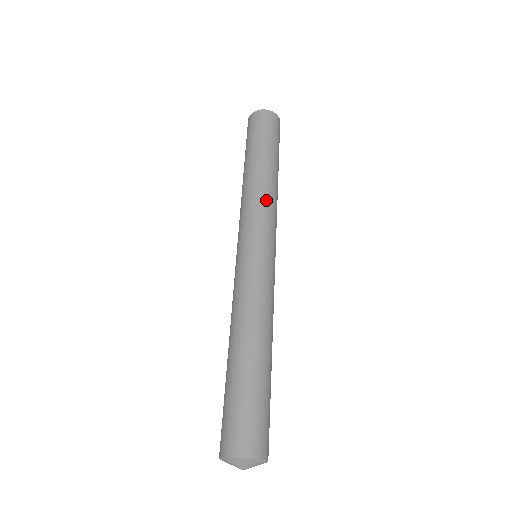
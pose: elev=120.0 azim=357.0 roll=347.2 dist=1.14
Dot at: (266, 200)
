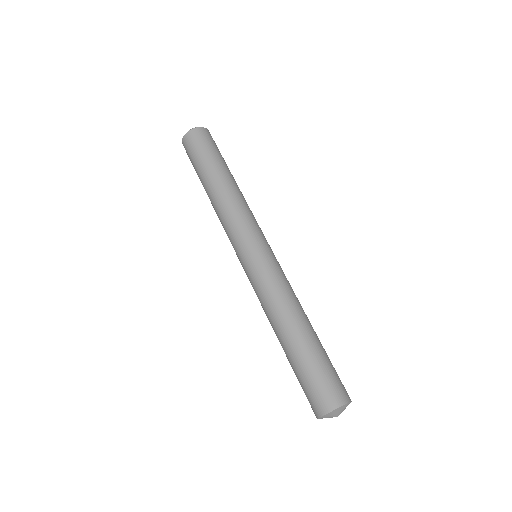
Dot at: (234, 210)
